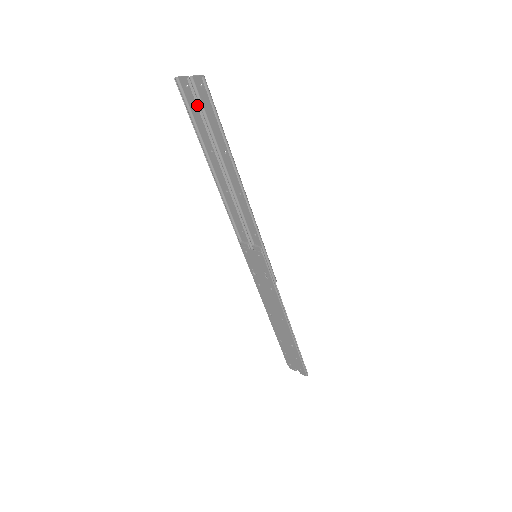
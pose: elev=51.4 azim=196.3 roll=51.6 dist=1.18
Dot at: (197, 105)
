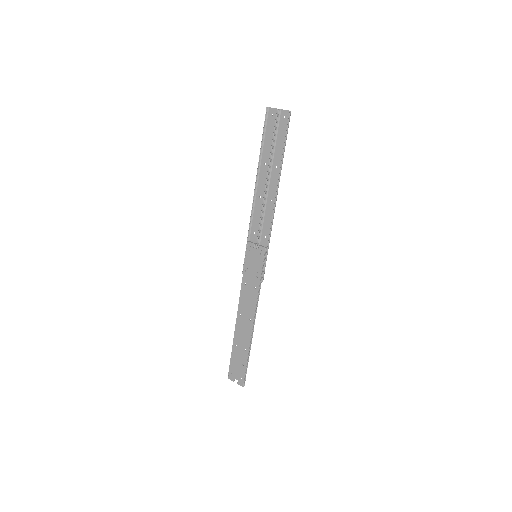
Dot at: (274, 128)
